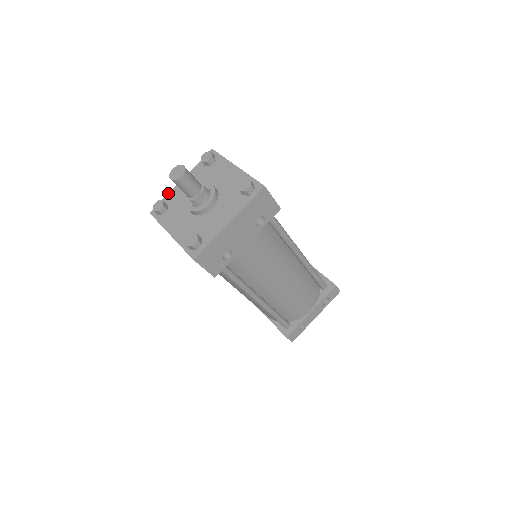
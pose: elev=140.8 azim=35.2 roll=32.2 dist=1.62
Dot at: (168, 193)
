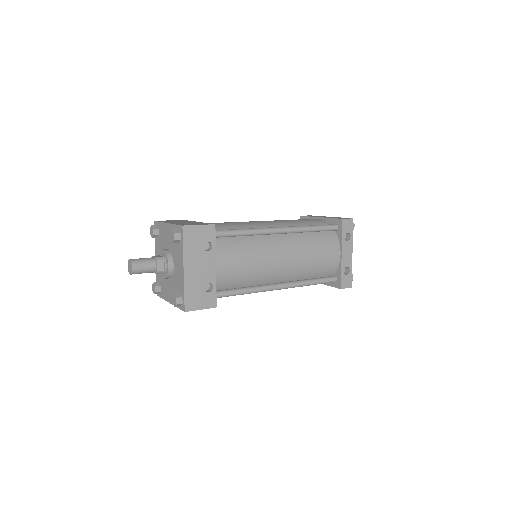
Dot at: occluded
